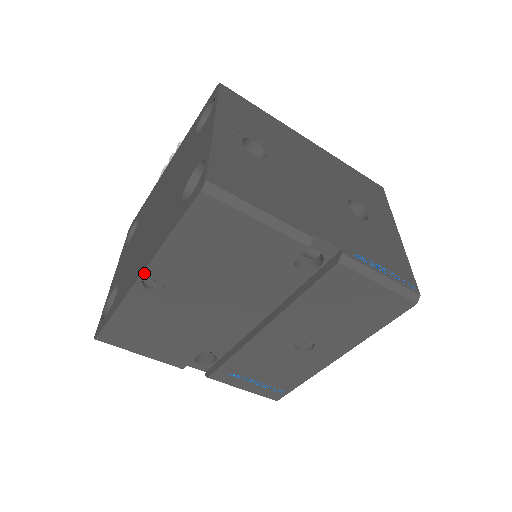
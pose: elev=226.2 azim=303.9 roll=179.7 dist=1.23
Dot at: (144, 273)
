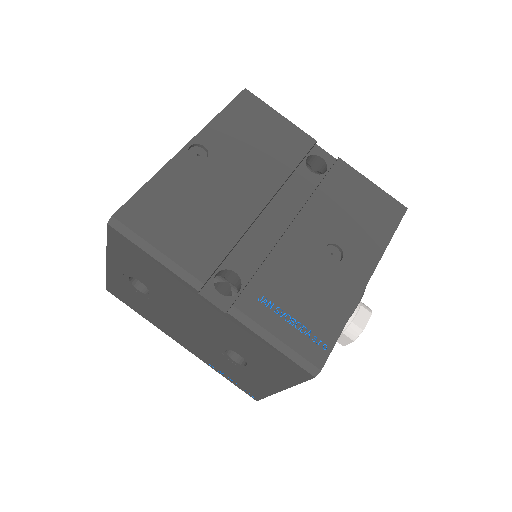
Dot at: (192, 141)
